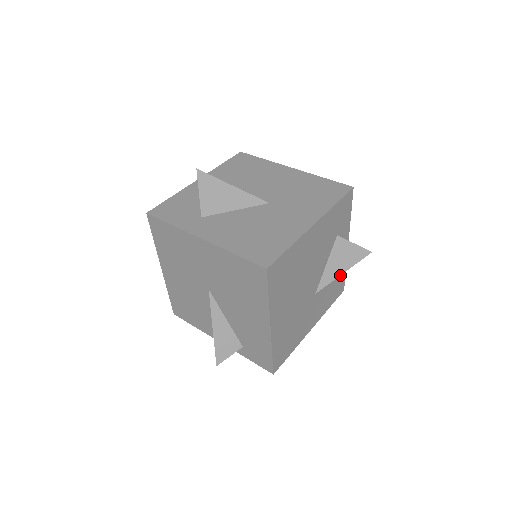
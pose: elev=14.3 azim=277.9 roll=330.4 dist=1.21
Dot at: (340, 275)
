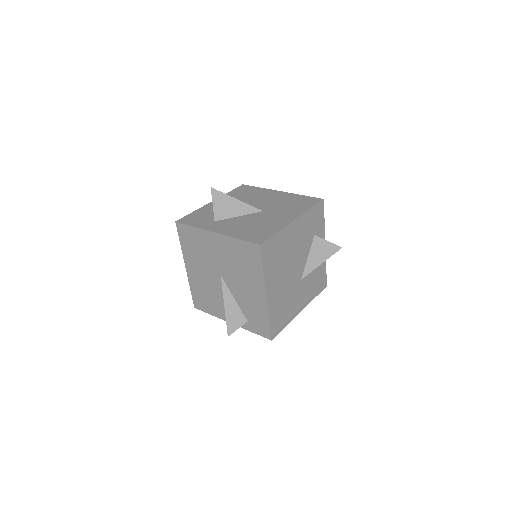
Dot at: (321, 271)
